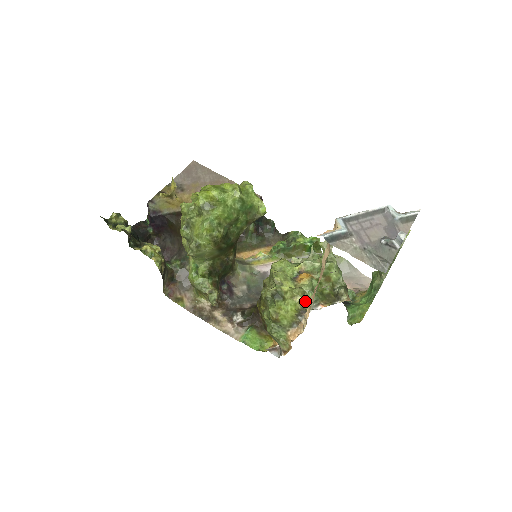
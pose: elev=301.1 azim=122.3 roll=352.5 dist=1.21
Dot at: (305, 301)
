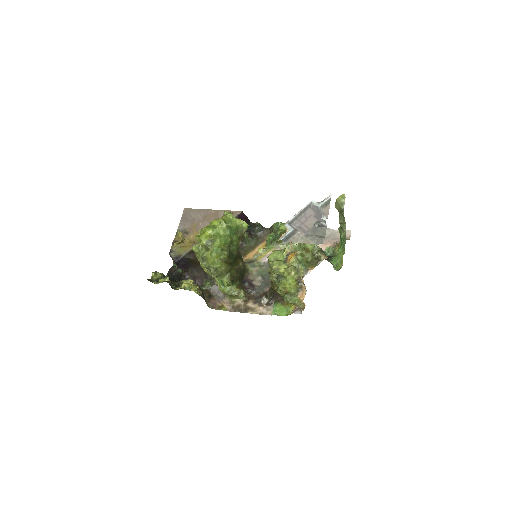
Dot at: (298, 272)
